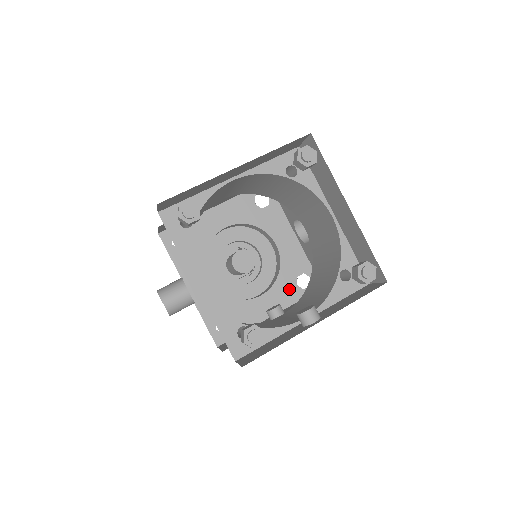
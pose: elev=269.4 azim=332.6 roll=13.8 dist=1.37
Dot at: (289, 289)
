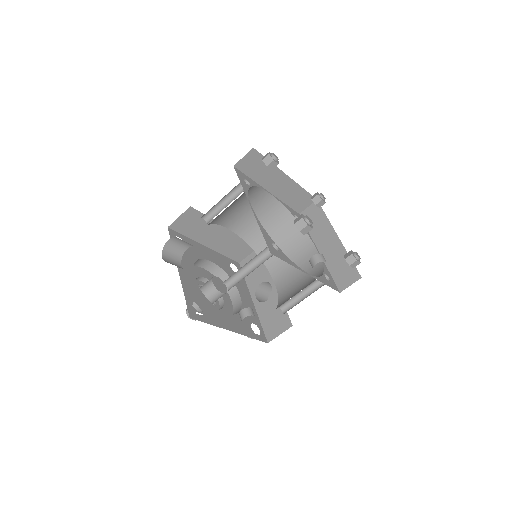
Dot at: (246, 325)
